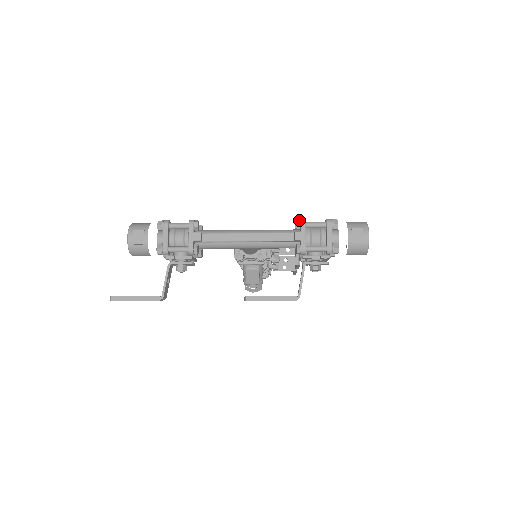
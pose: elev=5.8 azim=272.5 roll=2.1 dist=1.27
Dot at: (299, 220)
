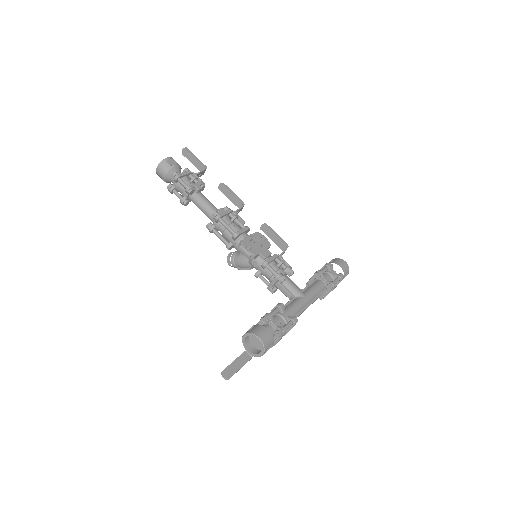
Dot at: (333, 287)
